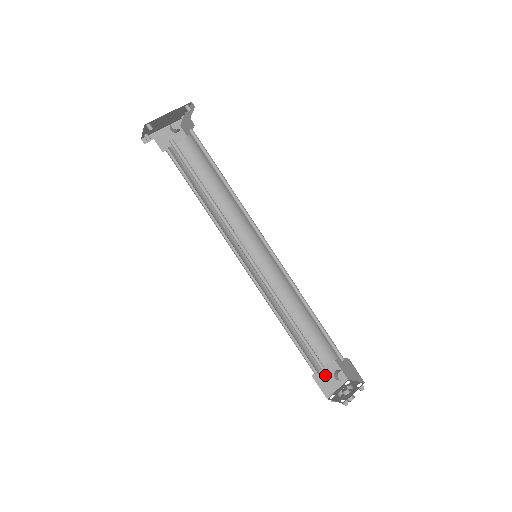
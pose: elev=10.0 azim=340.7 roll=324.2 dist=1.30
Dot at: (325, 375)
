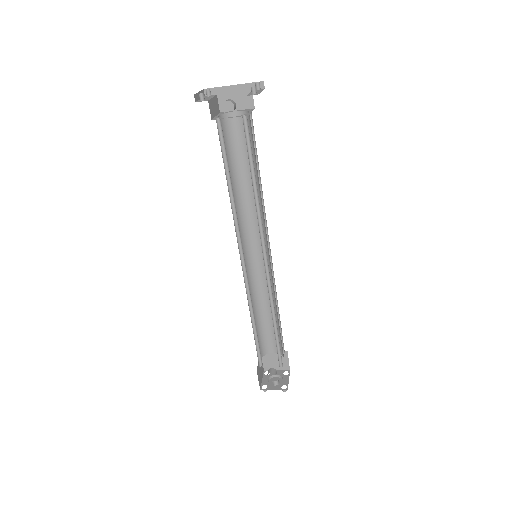
Dot at: (260, 366)
